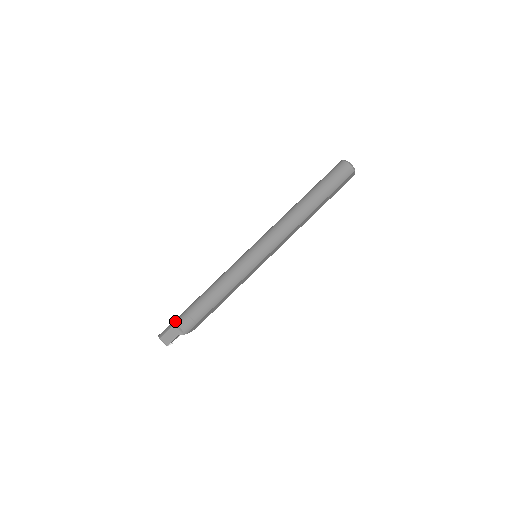
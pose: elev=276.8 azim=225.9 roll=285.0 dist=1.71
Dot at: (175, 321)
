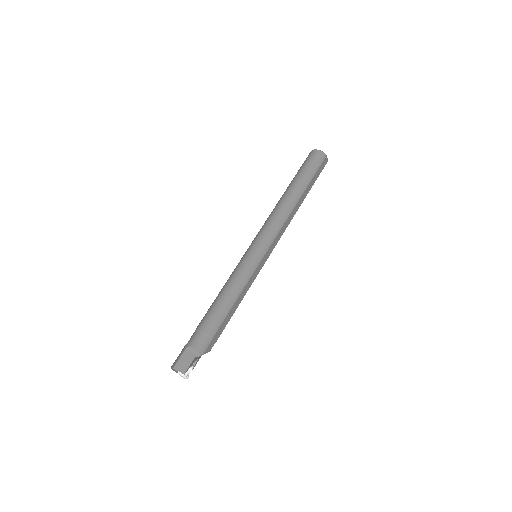
Dot at: (186, 344)
